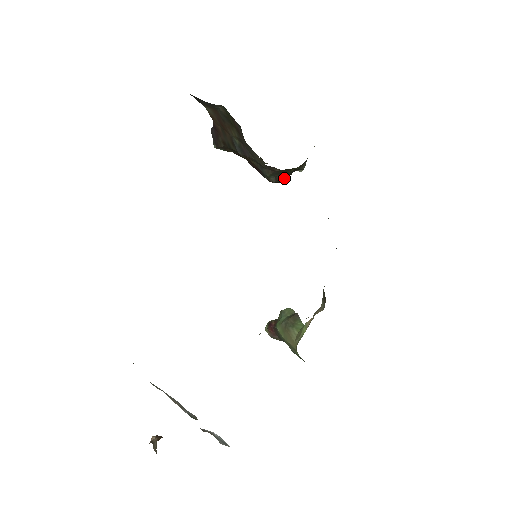
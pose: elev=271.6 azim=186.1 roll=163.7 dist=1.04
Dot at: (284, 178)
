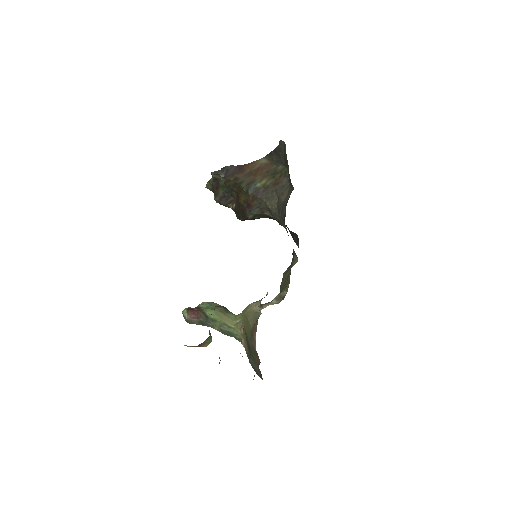
Dot at: (253, 219)
